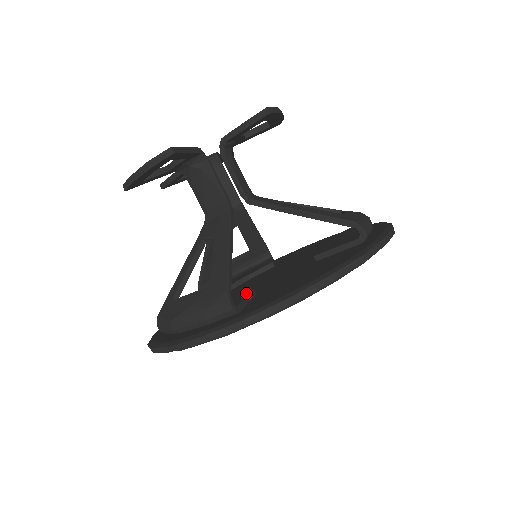
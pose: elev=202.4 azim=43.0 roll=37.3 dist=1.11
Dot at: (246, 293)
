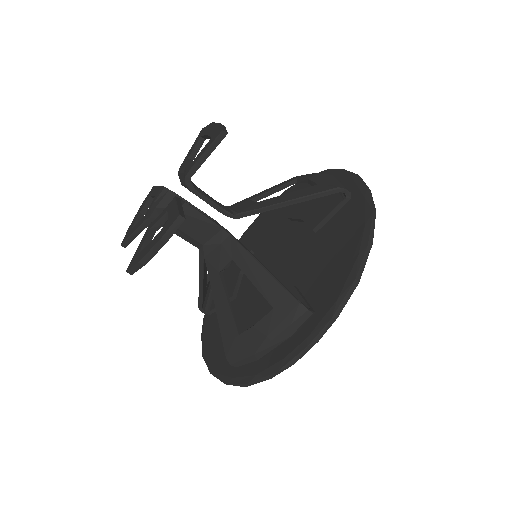
Dot at: (292, 292)
